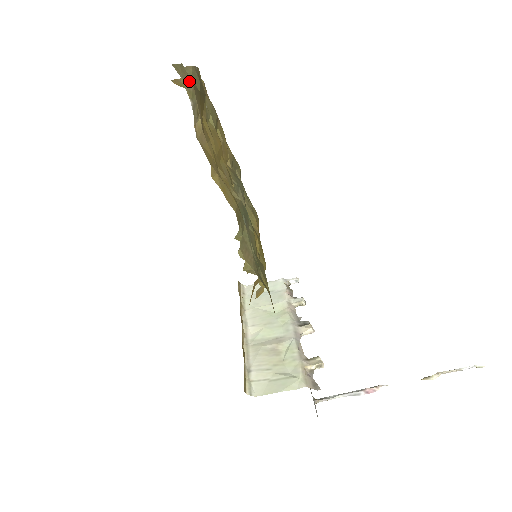
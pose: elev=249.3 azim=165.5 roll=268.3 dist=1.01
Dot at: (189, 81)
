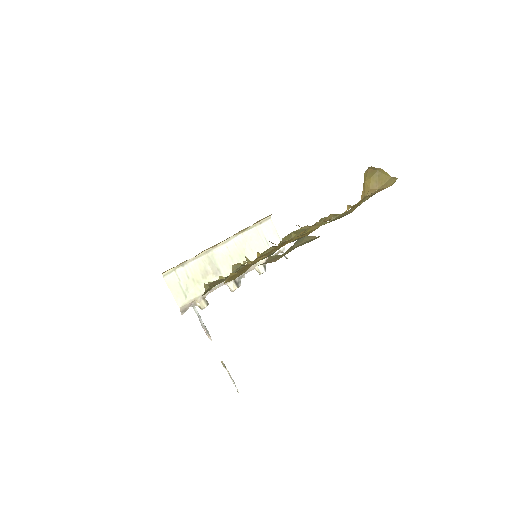
Dot at: (273, 261)
